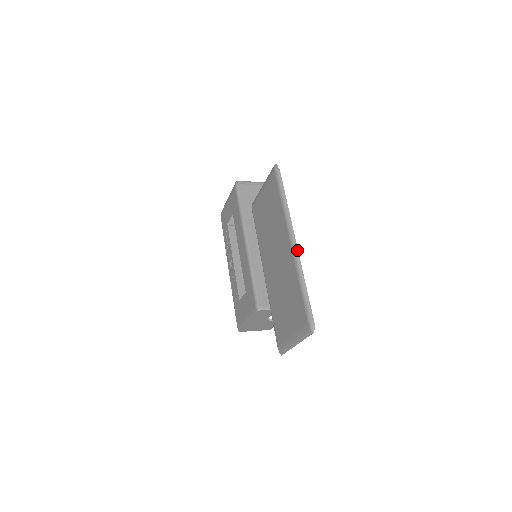
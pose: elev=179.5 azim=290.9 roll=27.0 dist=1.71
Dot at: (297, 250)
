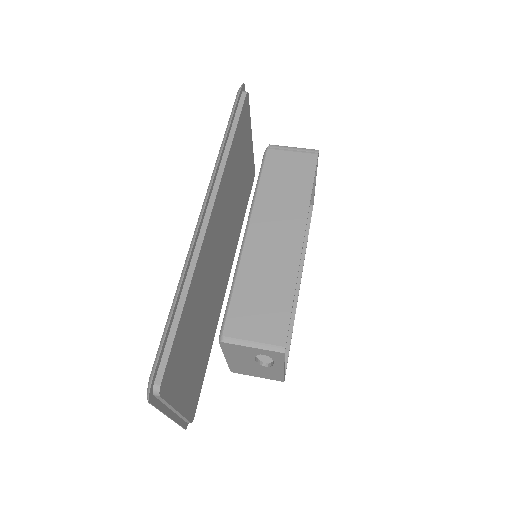
Dot at: (204, 229)
